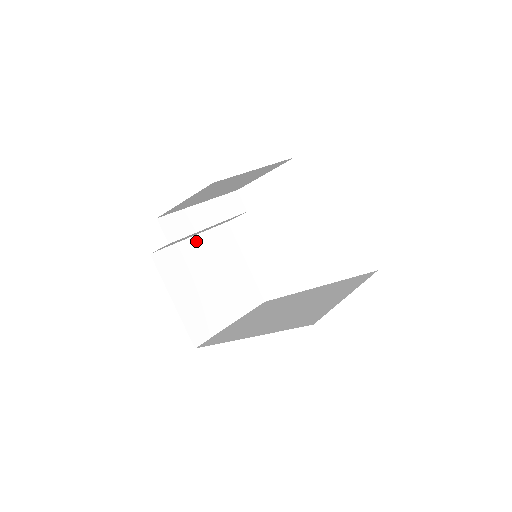
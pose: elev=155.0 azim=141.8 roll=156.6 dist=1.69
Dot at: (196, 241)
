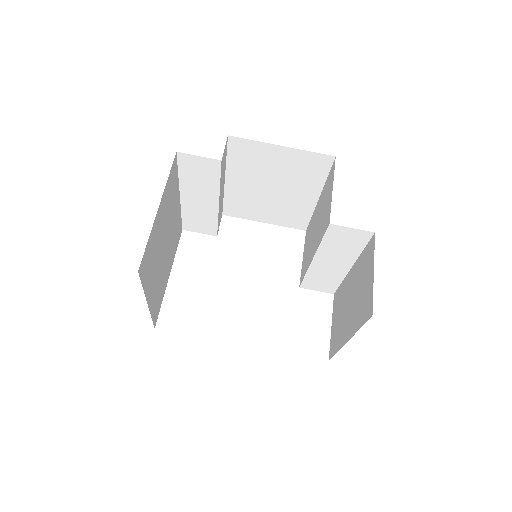
Dot at: (178, 203)
